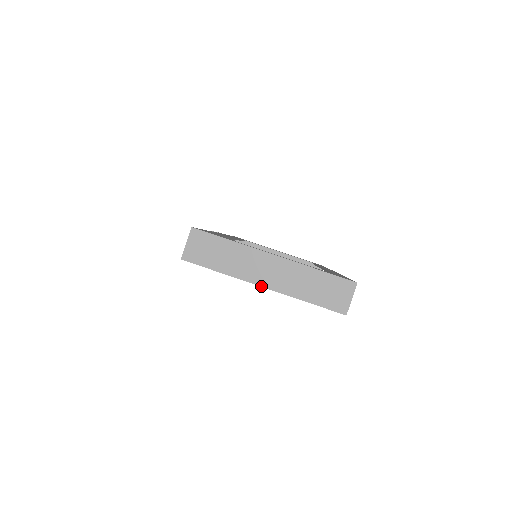
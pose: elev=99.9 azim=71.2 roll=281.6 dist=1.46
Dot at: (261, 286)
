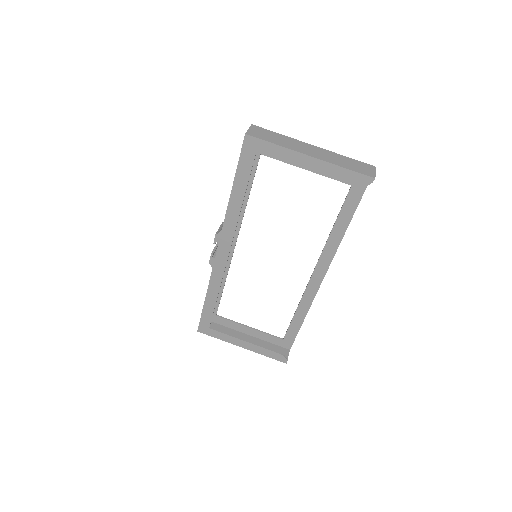
Dot at: (308, 155)
